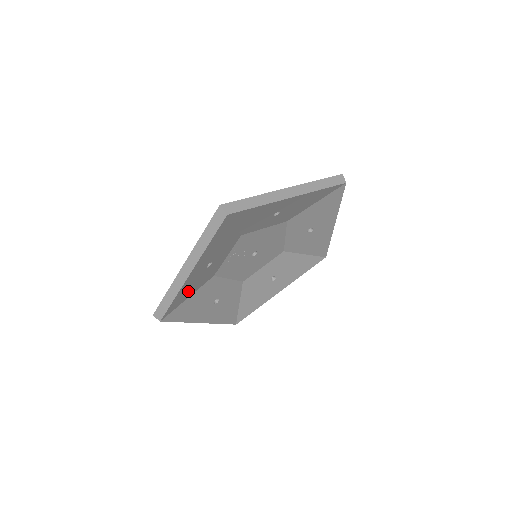
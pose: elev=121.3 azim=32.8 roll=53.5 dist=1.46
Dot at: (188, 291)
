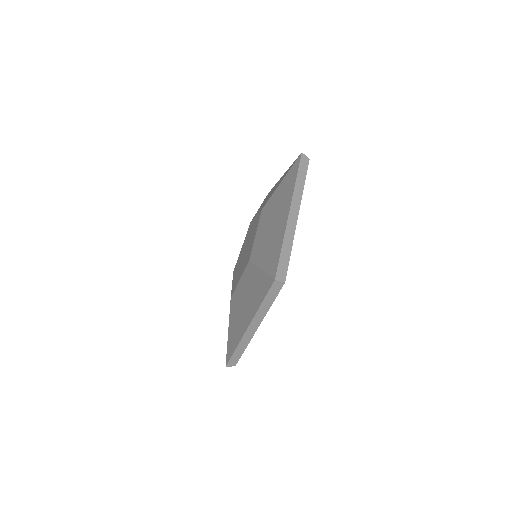
Dot at: occluded
